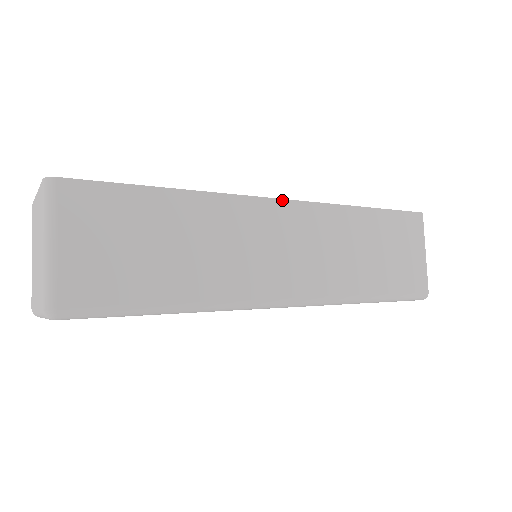
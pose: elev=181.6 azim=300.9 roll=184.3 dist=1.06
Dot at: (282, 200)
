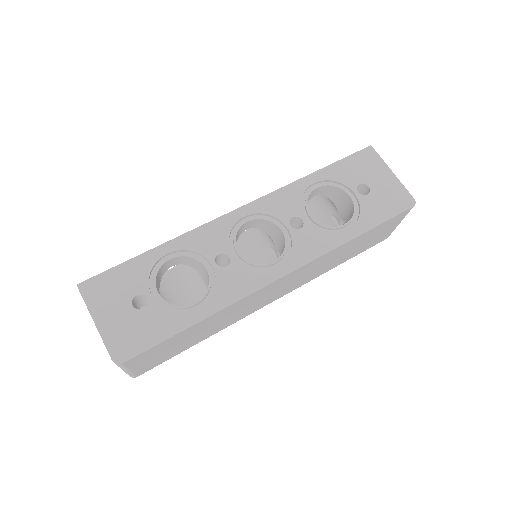
Dot at: (283, 277)
